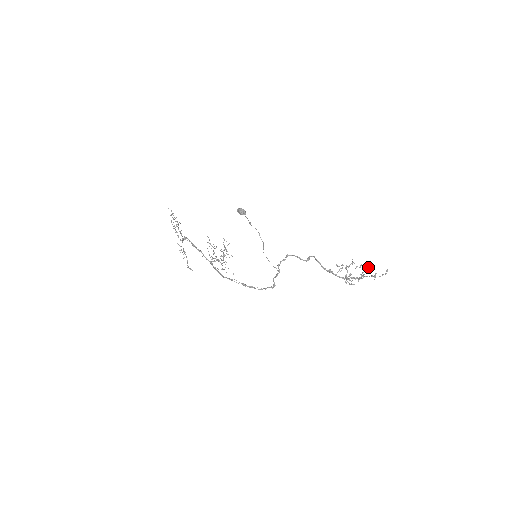
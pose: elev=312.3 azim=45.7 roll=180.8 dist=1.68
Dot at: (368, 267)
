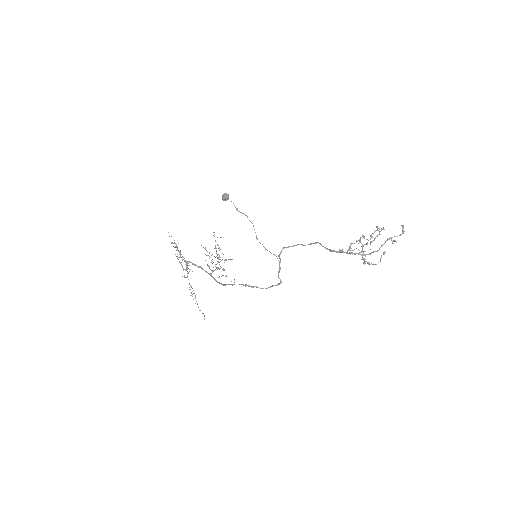
Dot at: (377, 226)
